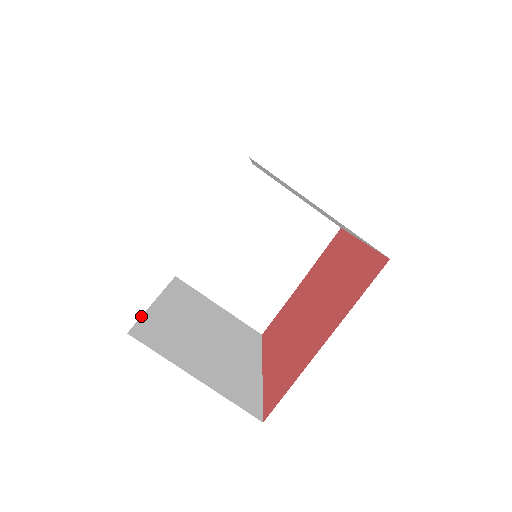
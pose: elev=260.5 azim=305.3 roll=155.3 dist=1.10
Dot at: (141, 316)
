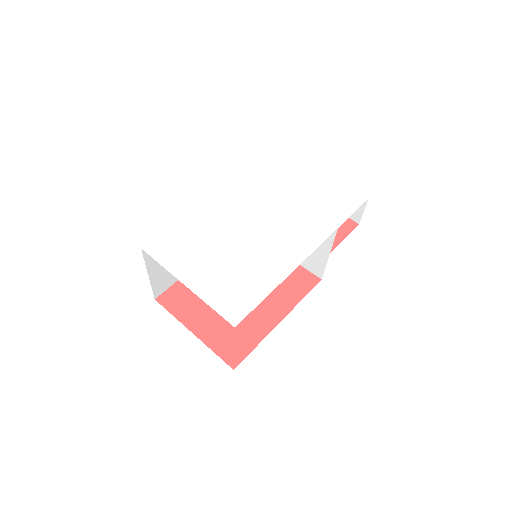
Dot at: (166, 230)
